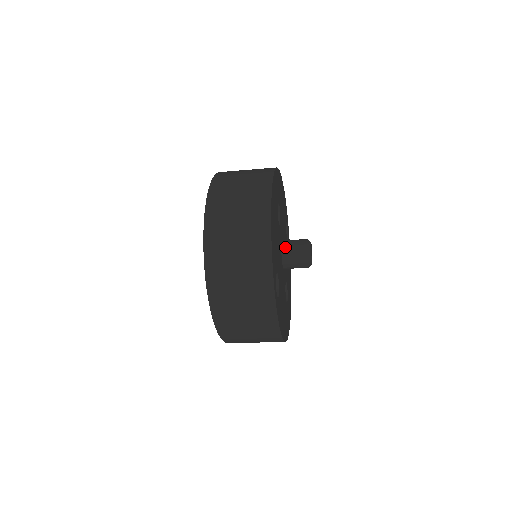
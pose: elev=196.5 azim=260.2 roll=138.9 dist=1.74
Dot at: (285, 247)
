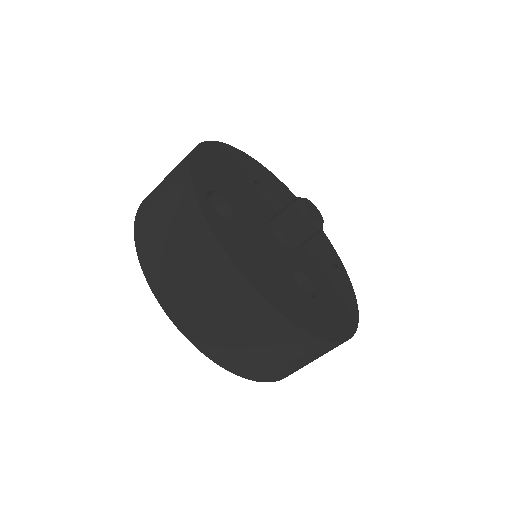
Dot at: (274, 216)
